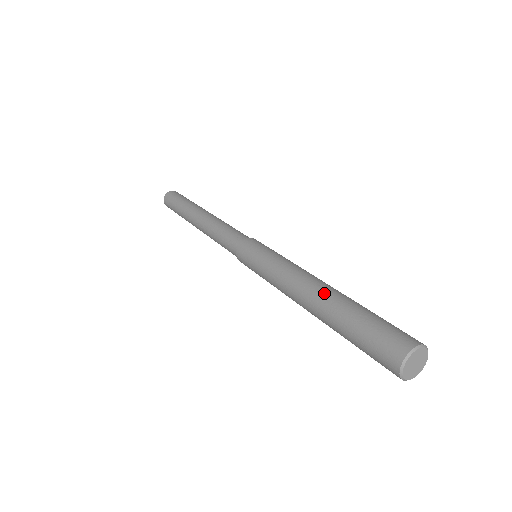
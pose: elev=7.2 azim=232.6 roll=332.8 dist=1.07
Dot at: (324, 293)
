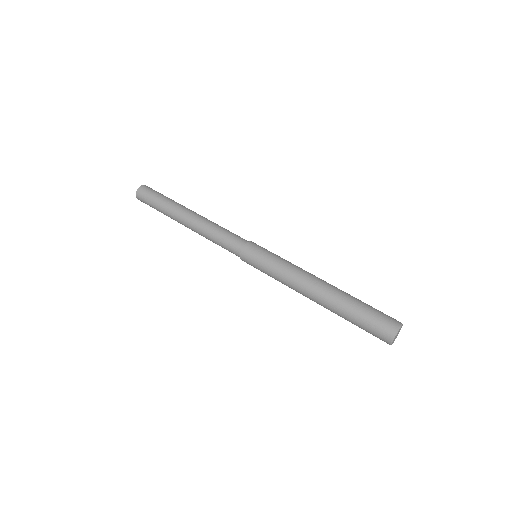
Dot at: (333, 287)
